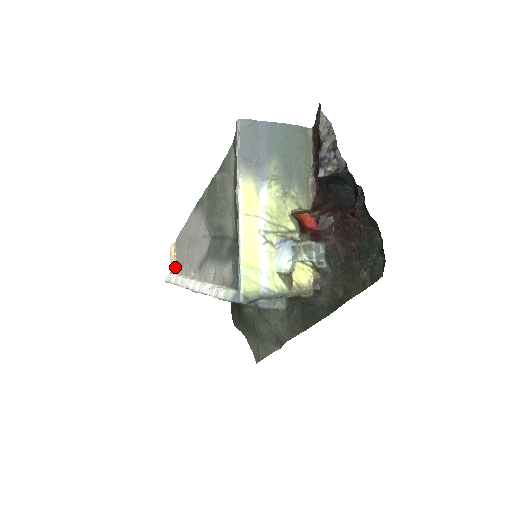
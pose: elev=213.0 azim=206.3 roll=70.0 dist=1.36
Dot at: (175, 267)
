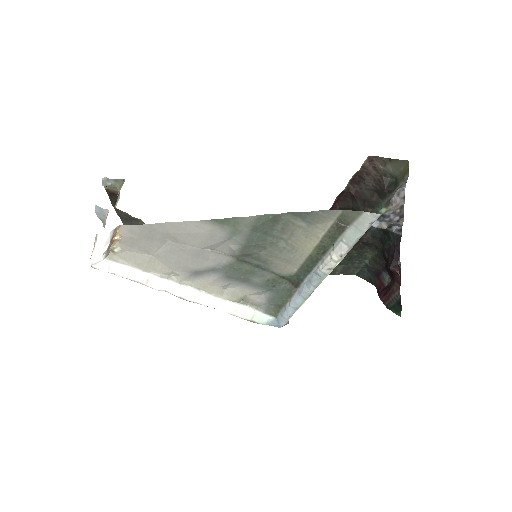
Dot at: (113, 251)
